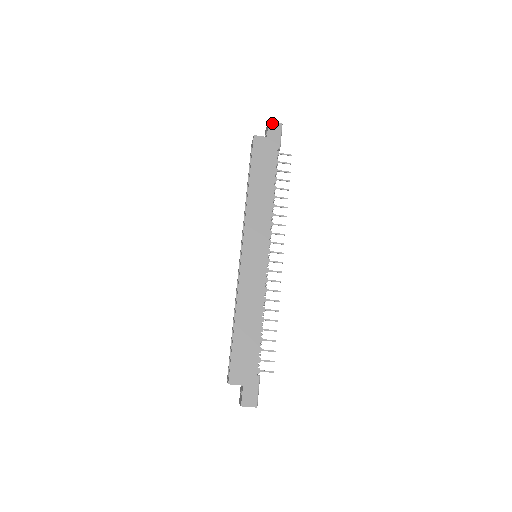
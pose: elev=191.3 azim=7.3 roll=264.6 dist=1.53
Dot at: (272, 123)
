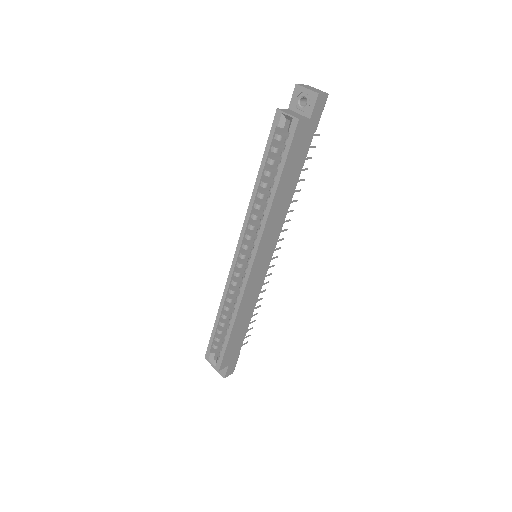
Dot at: (321, 96)
